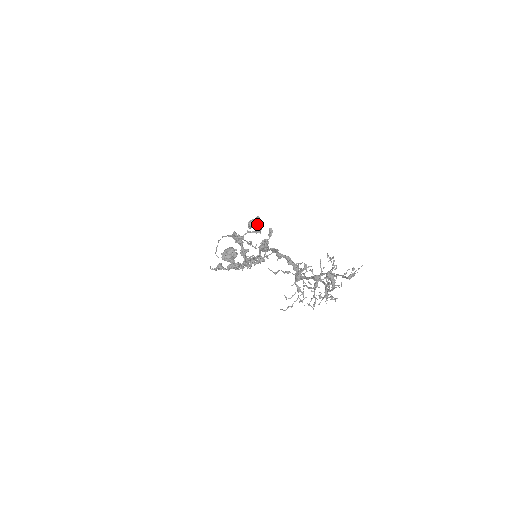
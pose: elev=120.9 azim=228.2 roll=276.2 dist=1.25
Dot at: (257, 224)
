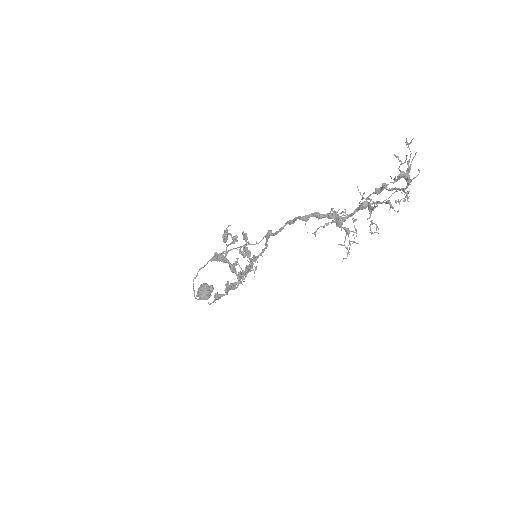
Dot at: (230, 234)
